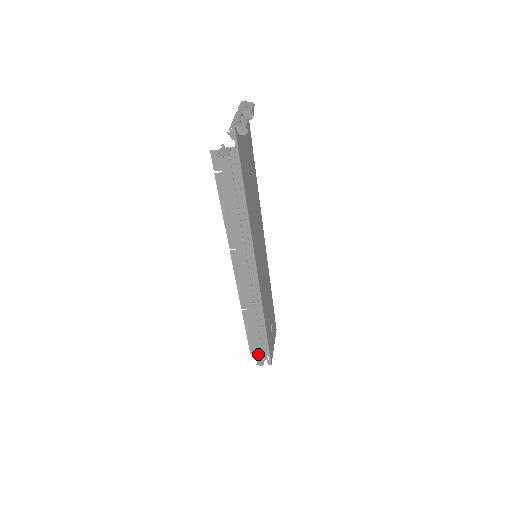
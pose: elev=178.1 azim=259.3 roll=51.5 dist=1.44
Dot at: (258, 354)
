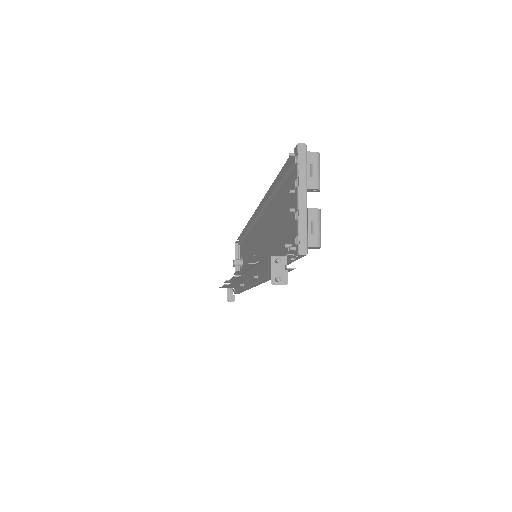
Dot at: (227, 288)
